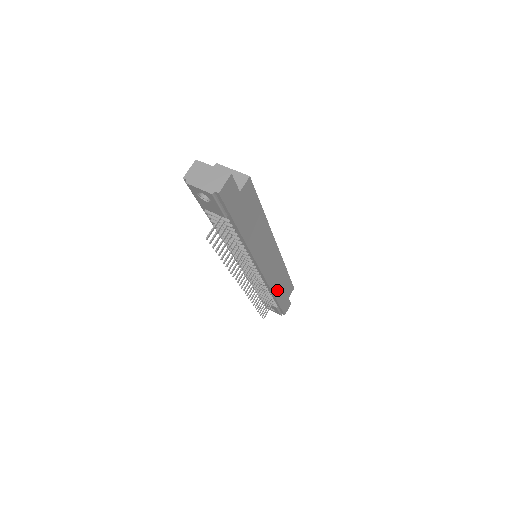
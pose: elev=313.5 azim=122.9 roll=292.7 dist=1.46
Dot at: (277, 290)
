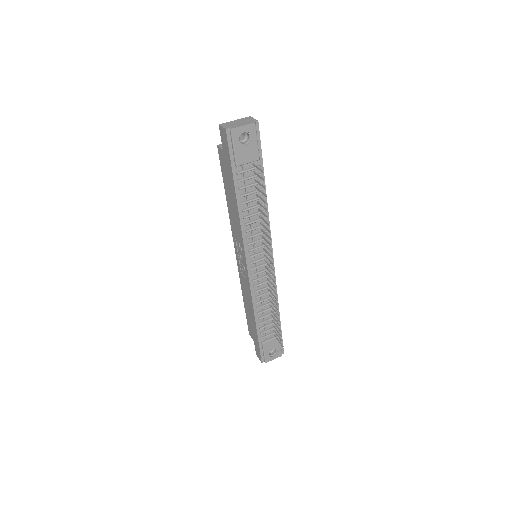
Dot at: occluded
